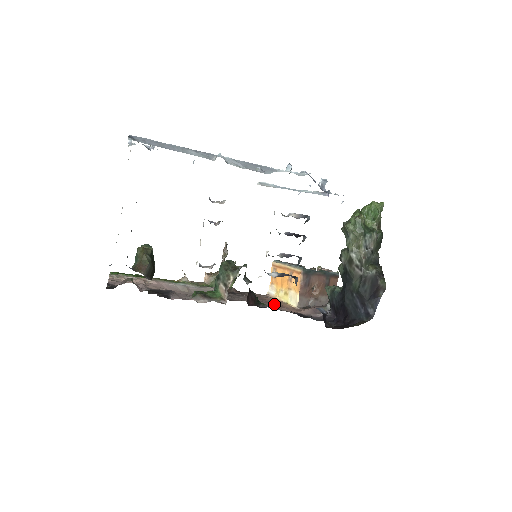
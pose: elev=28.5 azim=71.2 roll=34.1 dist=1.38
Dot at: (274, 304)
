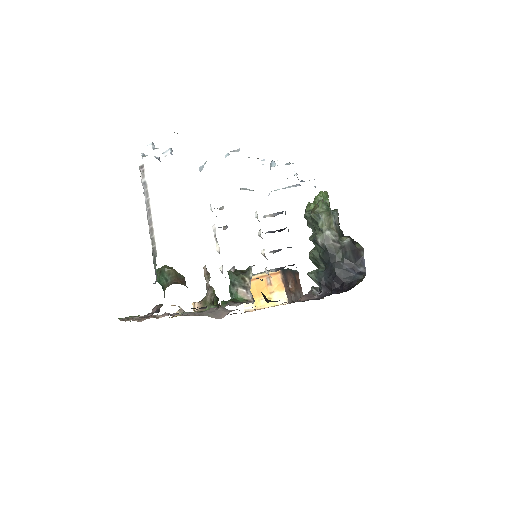
Dot at: occluded
